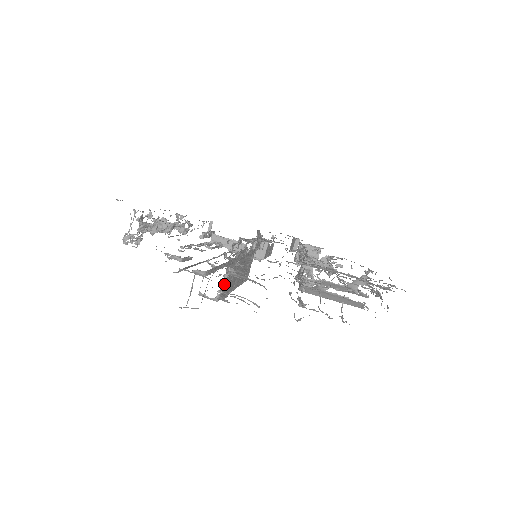
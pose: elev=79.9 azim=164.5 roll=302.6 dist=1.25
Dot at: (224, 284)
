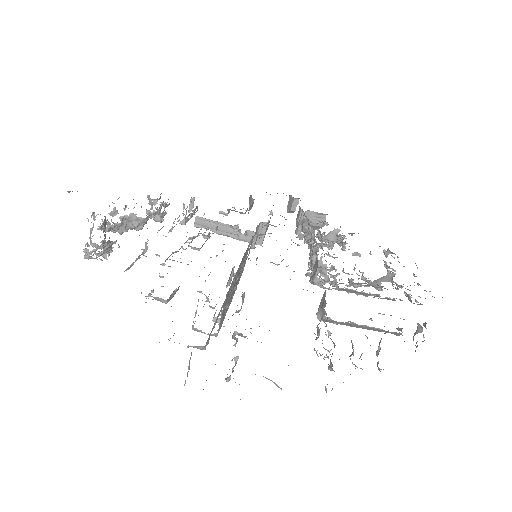
Dot at: (223, 313)
